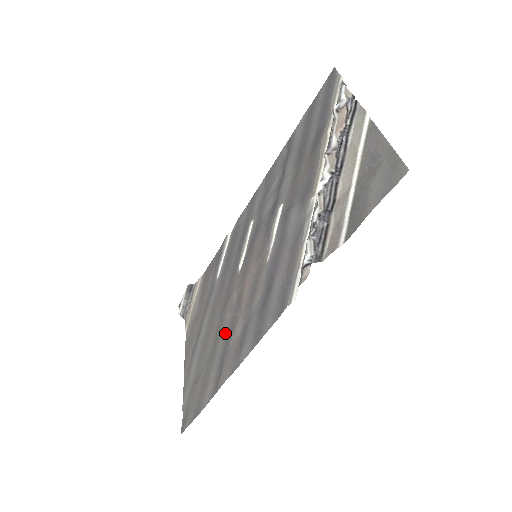
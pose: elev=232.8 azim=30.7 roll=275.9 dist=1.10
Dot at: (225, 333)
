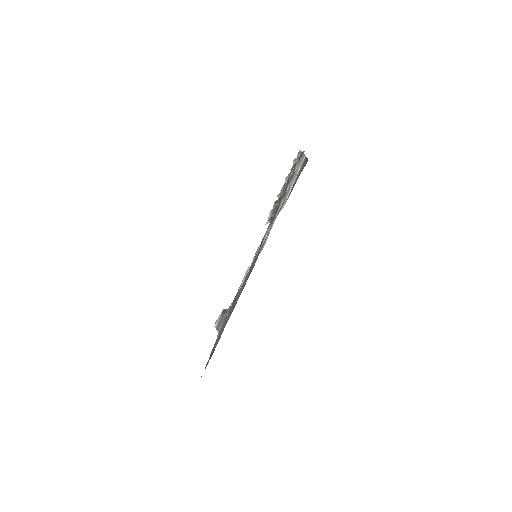
Dot at: occluded
